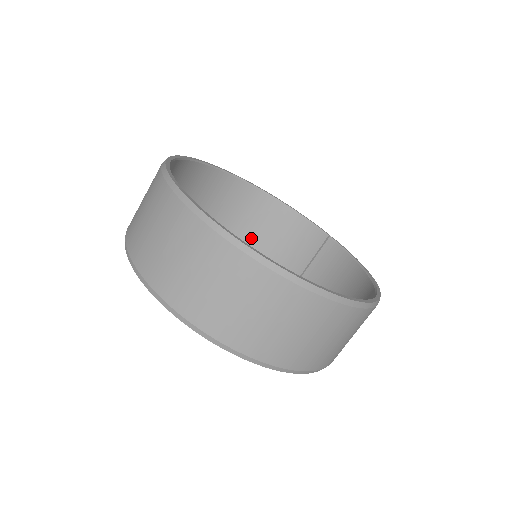
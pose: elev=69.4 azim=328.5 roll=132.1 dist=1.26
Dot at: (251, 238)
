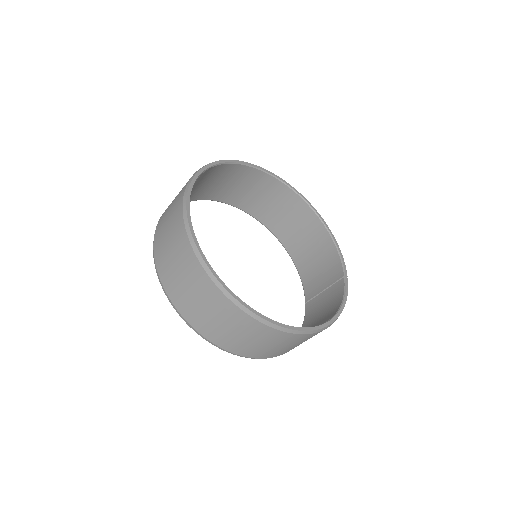
Dot at: (299, 249)
